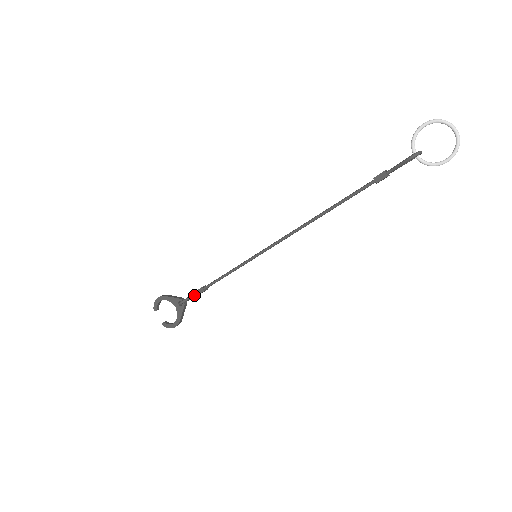
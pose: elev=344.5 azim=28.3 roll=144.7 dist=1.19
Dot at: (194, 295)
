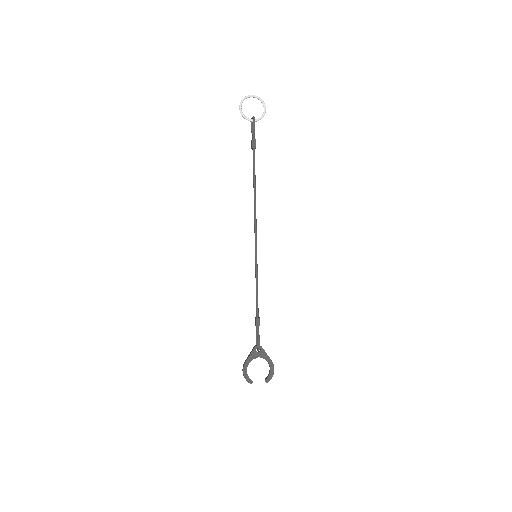
Dot at: (258, 330)
